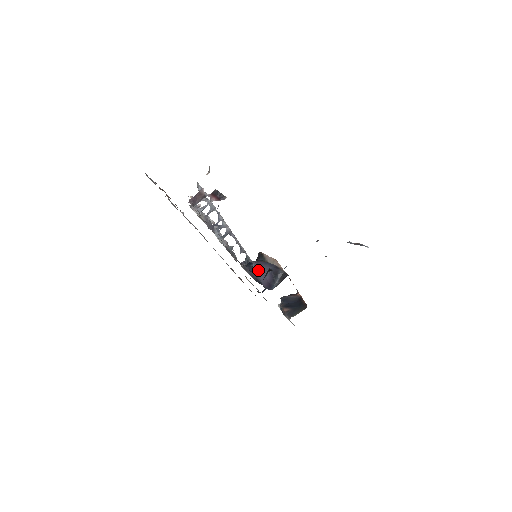
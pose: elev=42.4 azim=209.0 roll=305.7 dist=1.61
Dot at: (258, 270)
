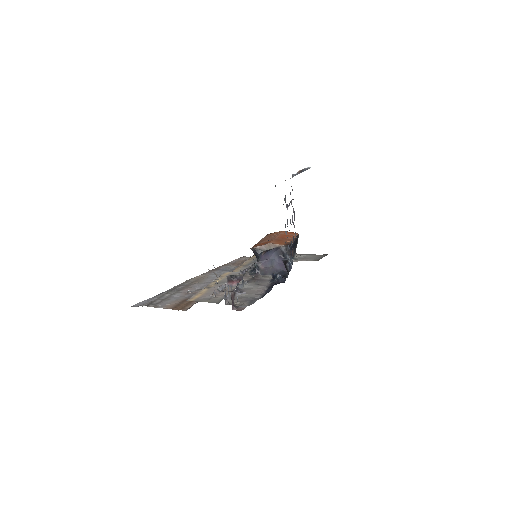
Dot at: (271, 265)
